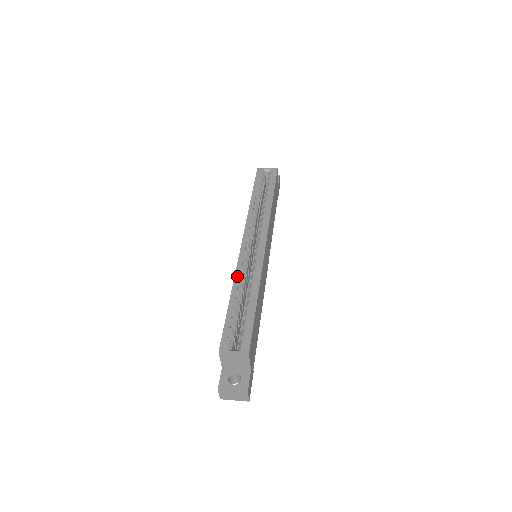
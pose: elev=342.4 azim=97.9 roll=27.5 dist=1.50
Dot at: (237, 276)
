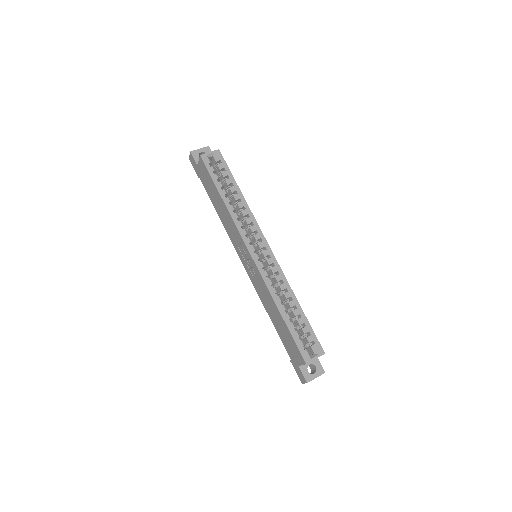
Dot at: (272, 292)
